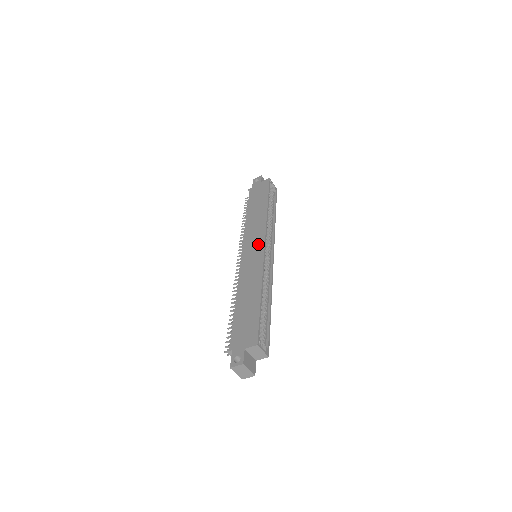
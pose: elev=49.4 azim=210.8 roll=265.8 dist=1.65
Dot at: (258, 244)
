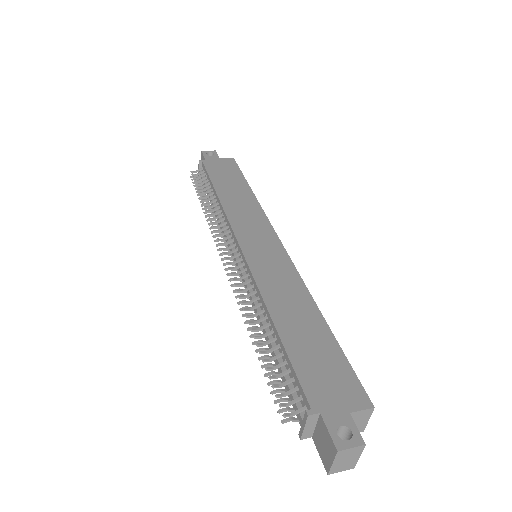
Dot at: (268, 238)
